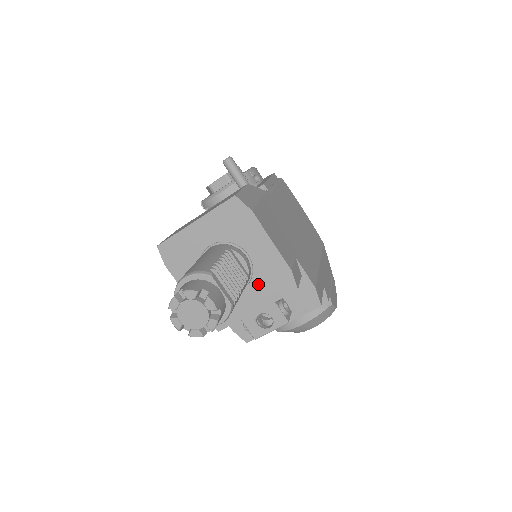
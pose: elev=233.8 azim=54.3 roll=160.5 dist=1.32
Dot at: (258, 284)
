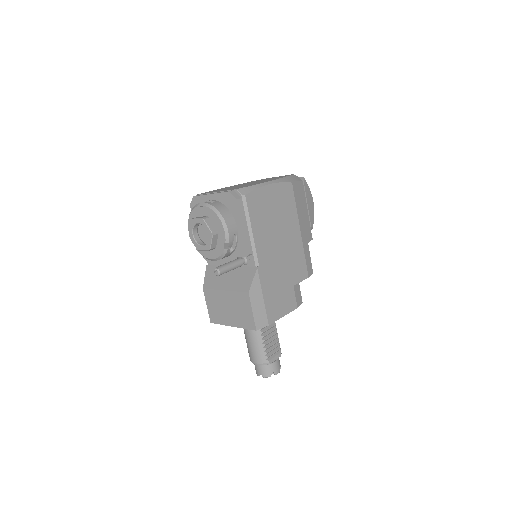
Dot at: occluded
